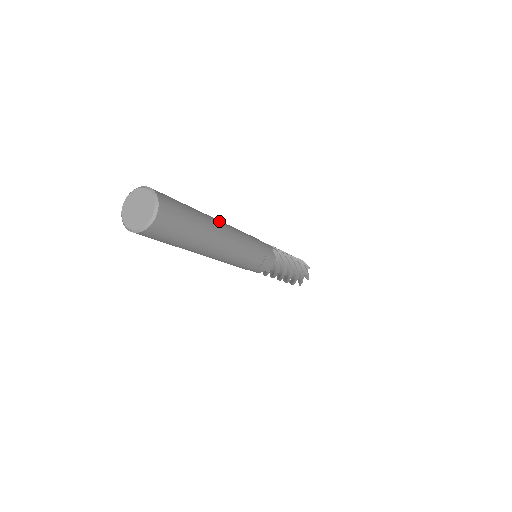
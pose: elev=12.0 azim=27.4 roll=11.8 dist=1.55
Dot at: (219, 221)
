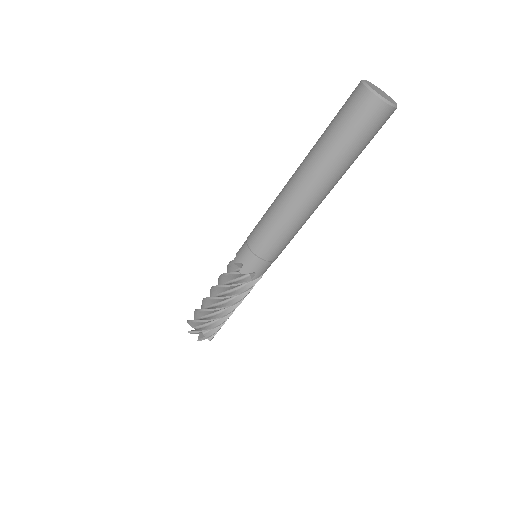
Dot at: occluded
